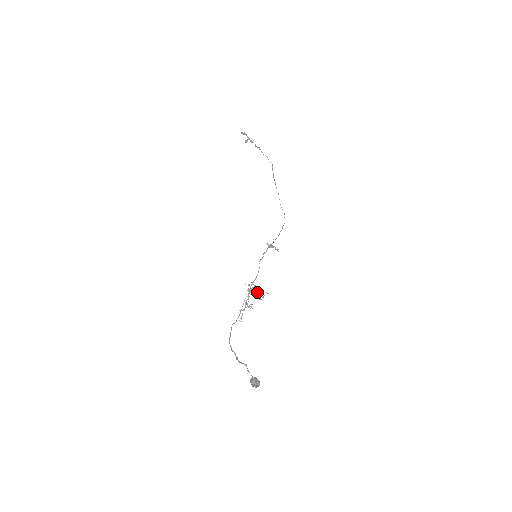
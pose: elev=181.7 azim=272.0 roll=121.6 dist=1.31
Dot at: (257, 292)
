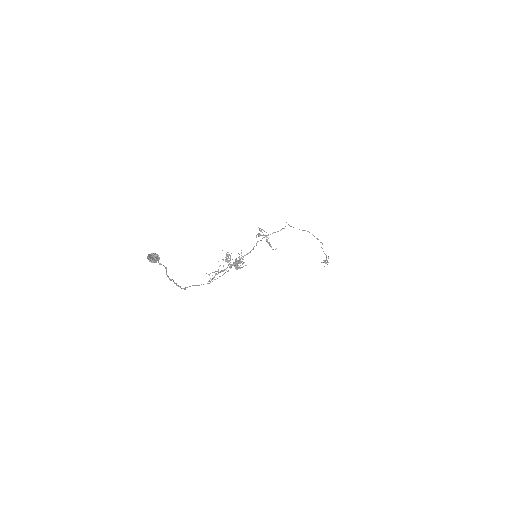
Dot at: (237, 261)
